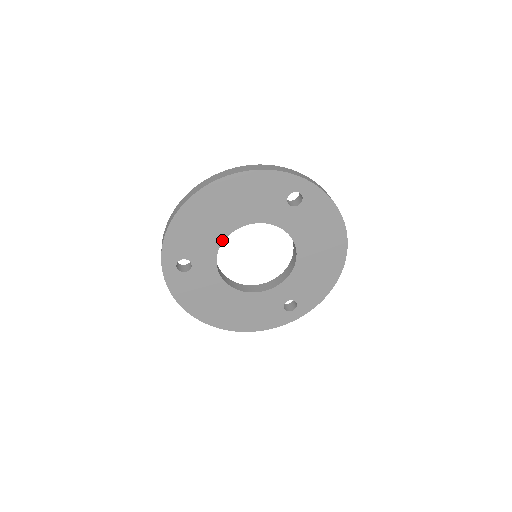
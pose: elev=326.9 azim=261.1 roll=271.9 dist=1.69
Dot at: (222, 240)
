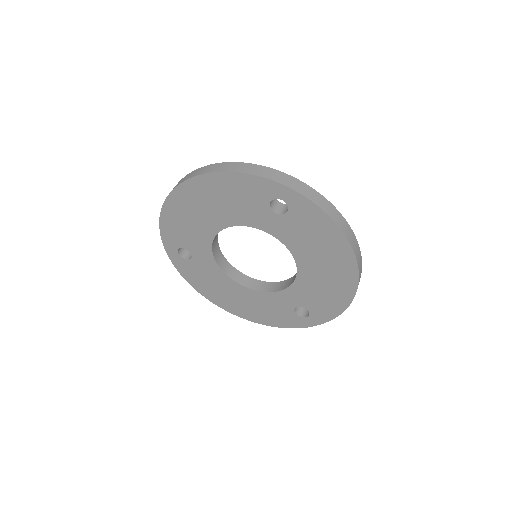
Dot at: (213, 237)
